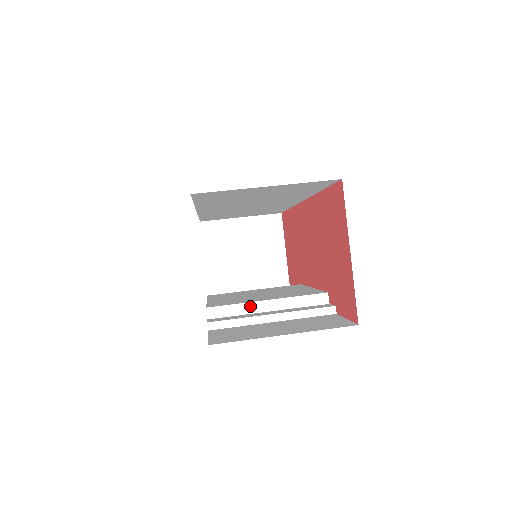
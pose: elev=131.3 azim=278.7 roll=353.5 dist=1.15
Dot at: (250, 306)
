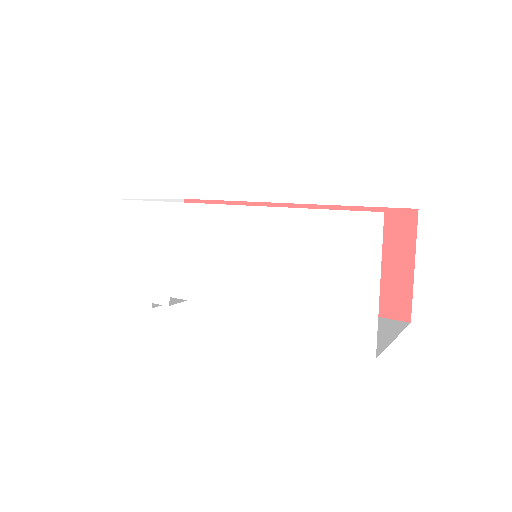
Dot at: occluded
